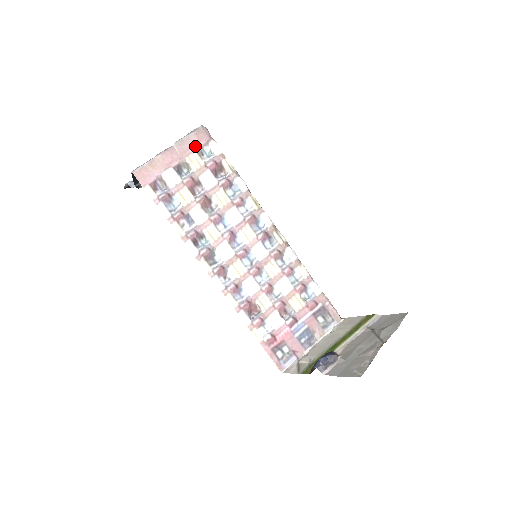
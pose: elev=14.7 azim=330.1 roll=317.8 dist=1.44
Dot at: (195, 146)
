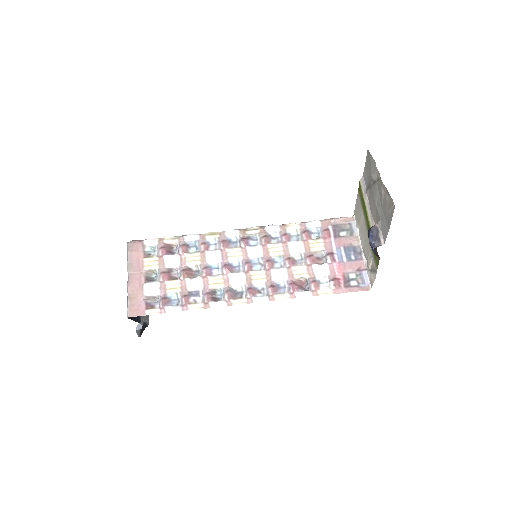
Dot at: (140, 257)
